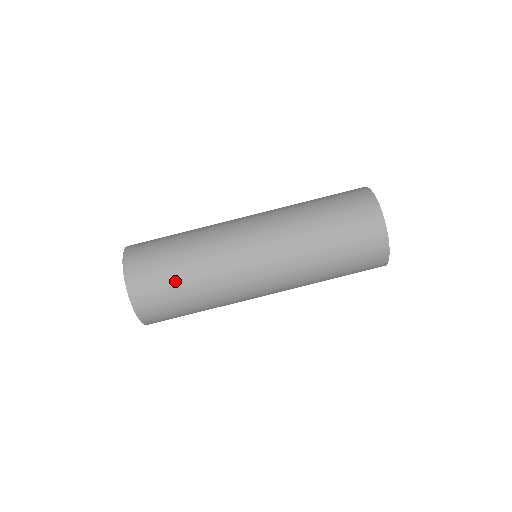
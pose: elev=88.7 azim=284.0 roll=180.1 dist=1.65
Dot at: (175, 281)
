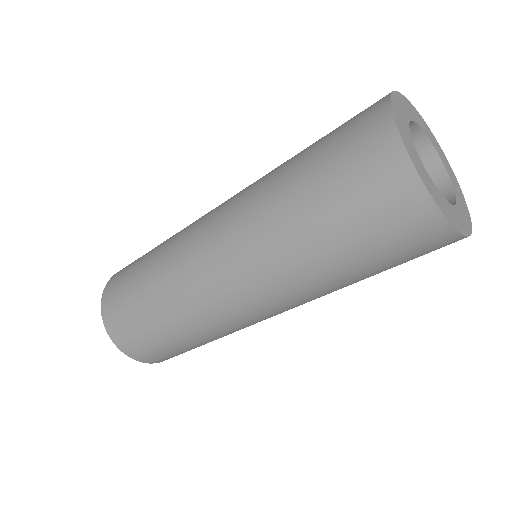
Dot at: occluded
